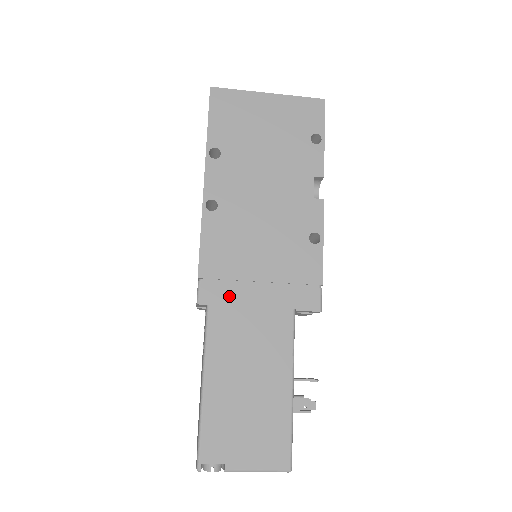
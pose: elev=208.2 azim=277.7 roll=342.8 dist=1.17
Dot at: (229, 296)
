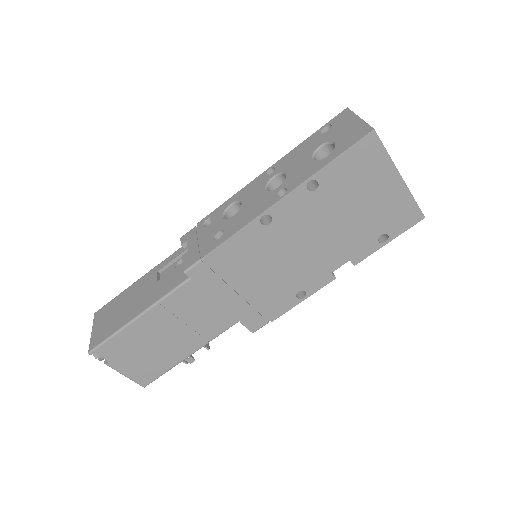
Dot at: (210, 284)
